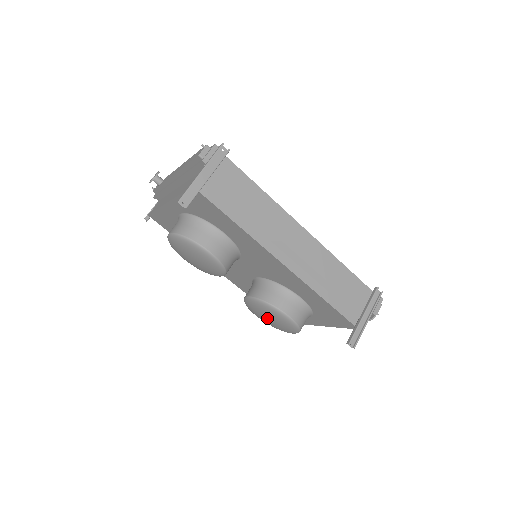
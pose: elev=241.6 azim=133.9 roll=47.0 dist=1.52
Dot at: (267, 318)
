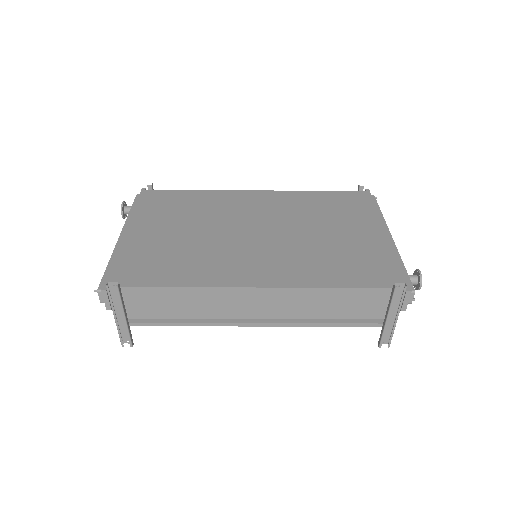
Dot at: occluded
